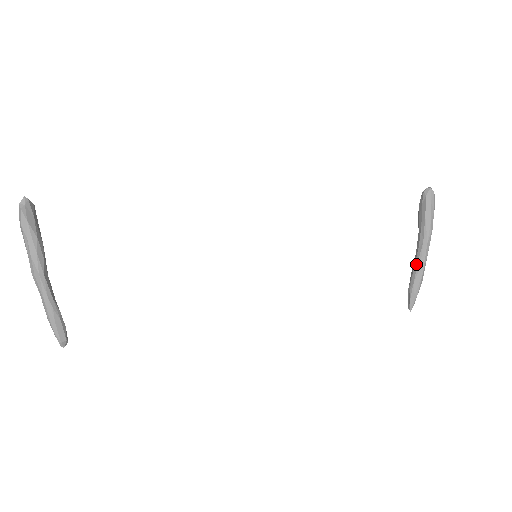
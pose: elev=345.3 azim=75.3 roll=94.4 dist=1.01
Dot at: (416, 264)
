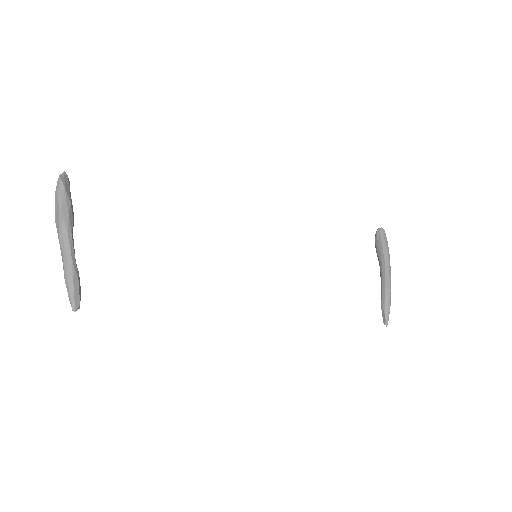
Dot at: (383, 284)
